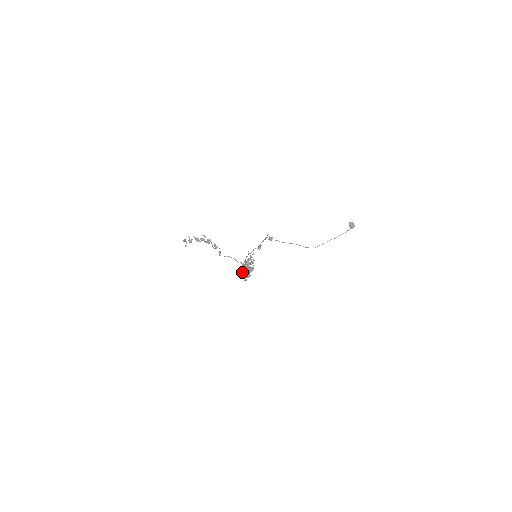
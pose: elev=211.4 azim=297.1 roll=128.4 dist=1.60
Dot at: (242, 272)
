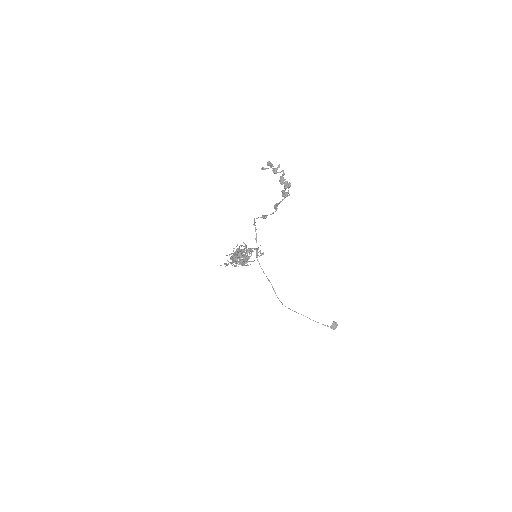
Dot at: (236, 255)
